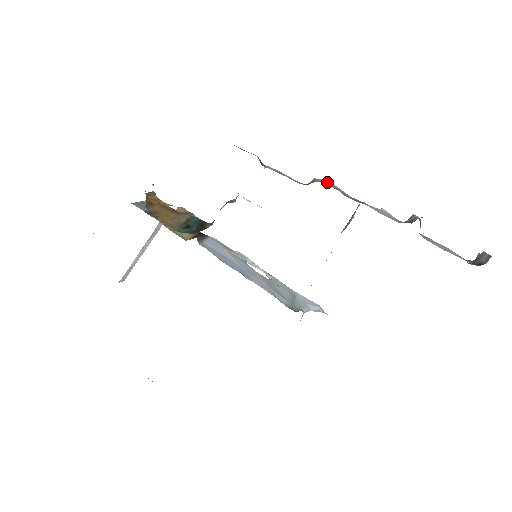
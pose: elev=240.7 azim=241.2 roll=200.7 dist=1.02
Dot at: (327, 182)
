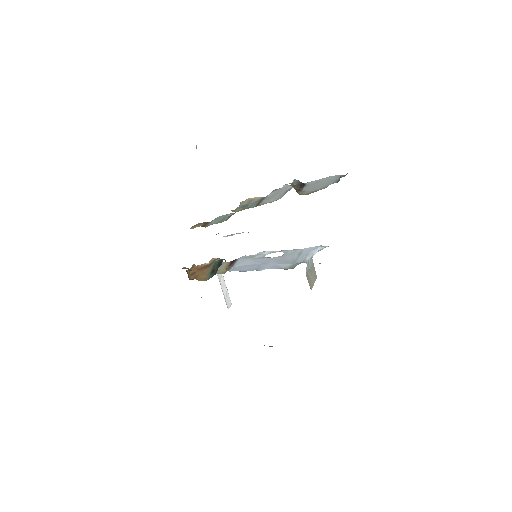
Dot at: (244, 202)
